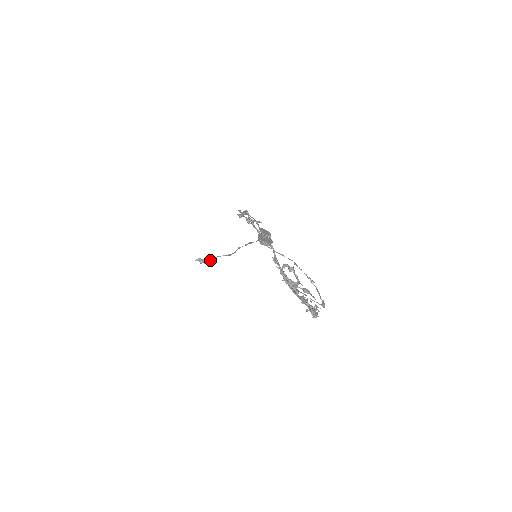
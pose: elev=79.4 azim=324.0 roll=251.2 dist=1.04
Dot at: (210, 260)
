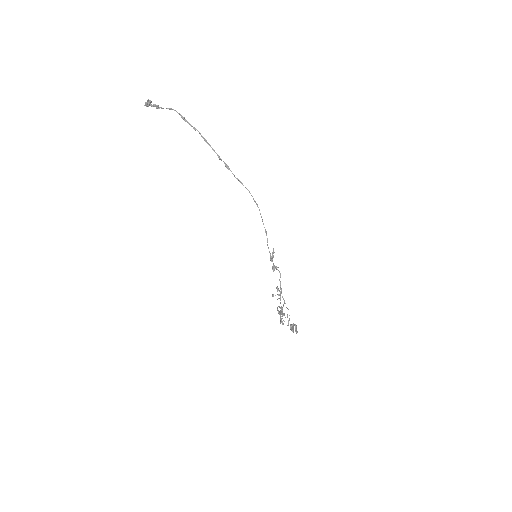
Dot at: (159, 107)
